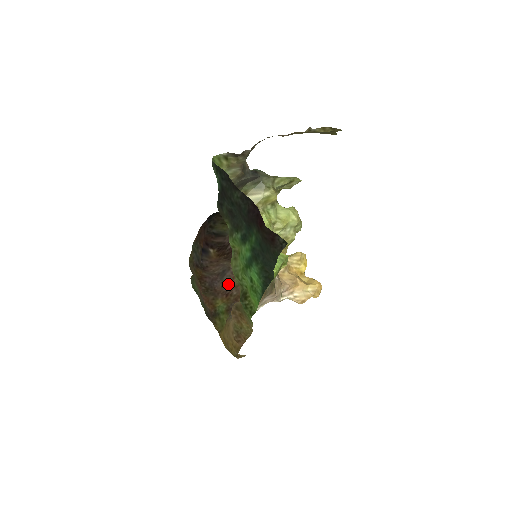
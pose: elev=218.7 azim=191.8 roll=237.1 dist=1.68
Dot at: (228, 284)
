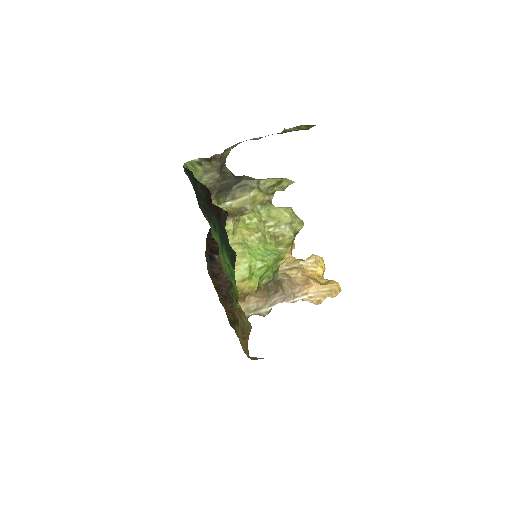
Dot at: occluded
